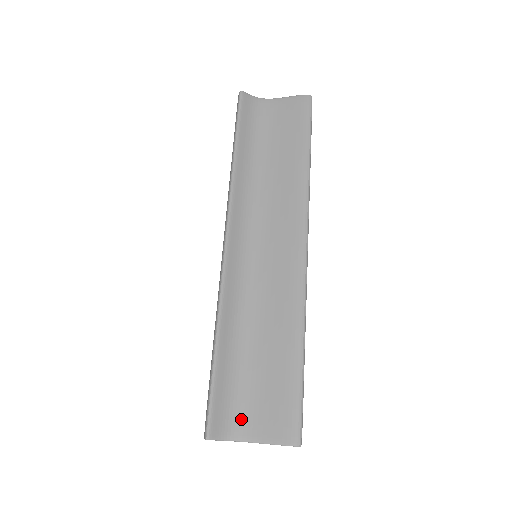
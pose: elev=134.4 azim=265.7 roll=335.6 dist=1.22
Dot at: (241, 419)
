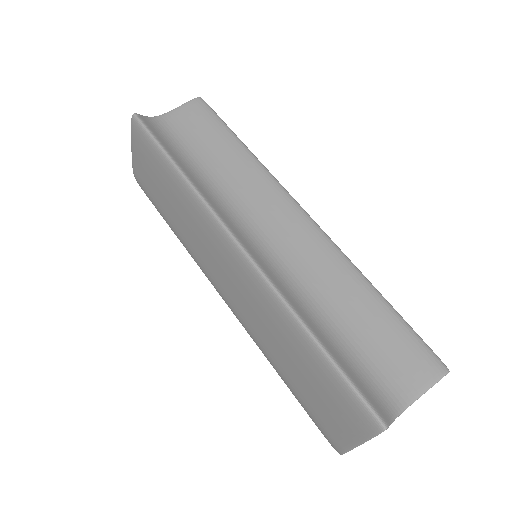
Dot at: (387, 390)
